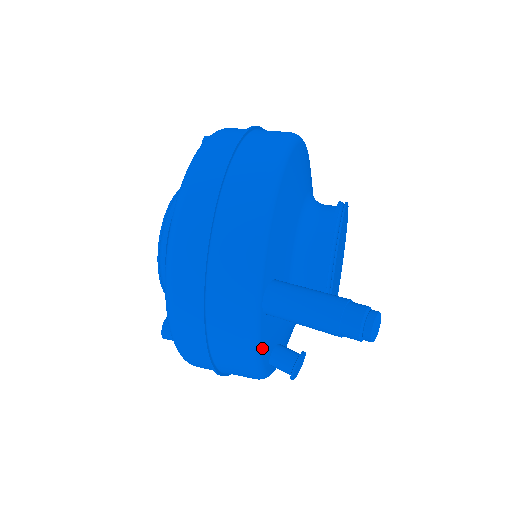
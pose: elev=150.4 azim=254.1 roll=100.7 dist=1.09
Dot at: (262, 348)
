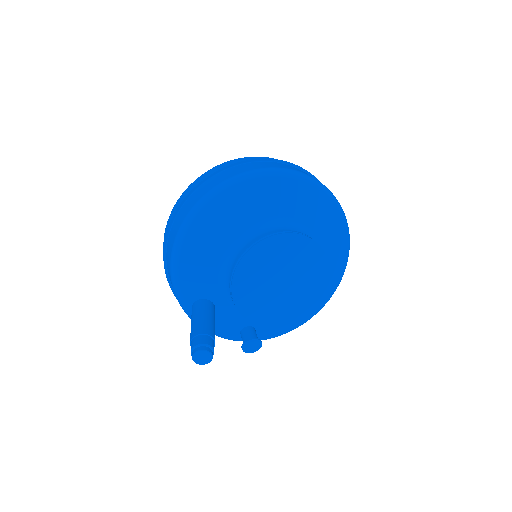
Dot at: (218, 332)
